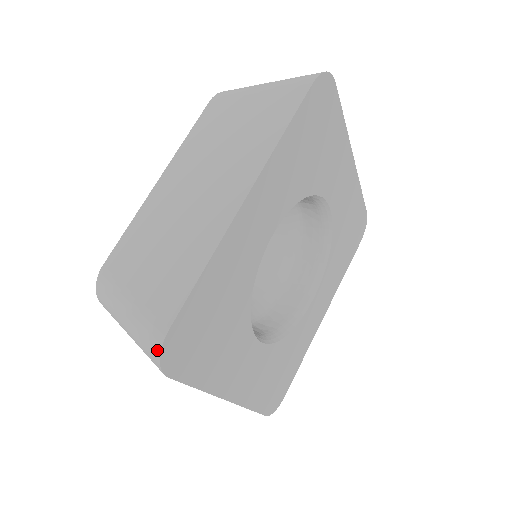
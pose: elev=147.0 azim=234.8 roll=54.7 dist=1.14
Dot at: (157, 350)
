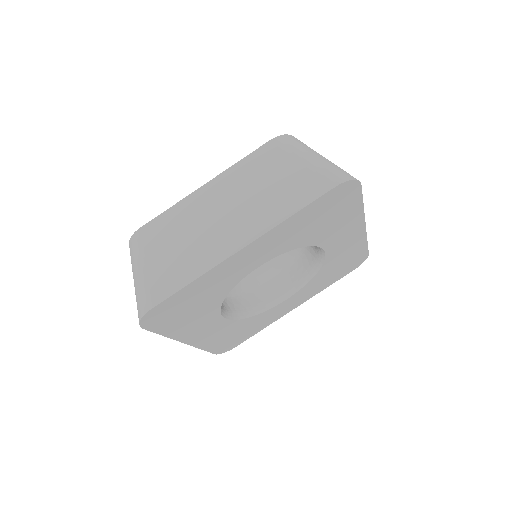
Dot at: (141, 315)
